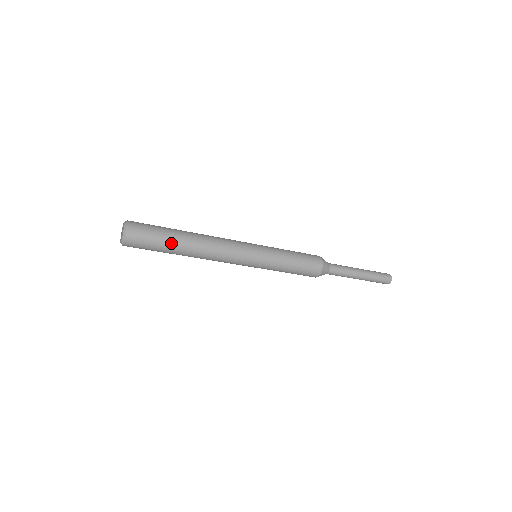
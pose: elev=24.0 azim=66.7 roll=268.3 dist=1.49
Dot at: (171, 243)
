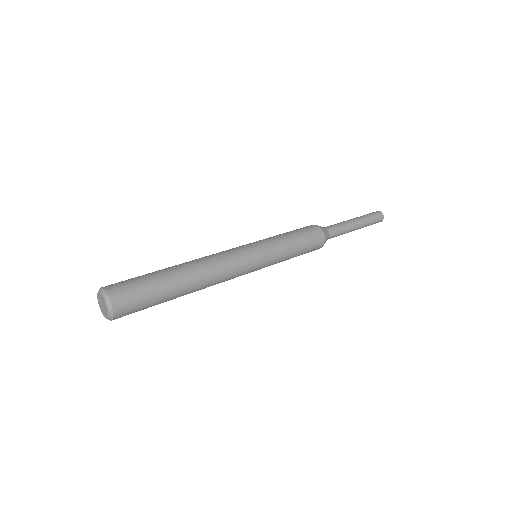
Dot at: (167, 300)
